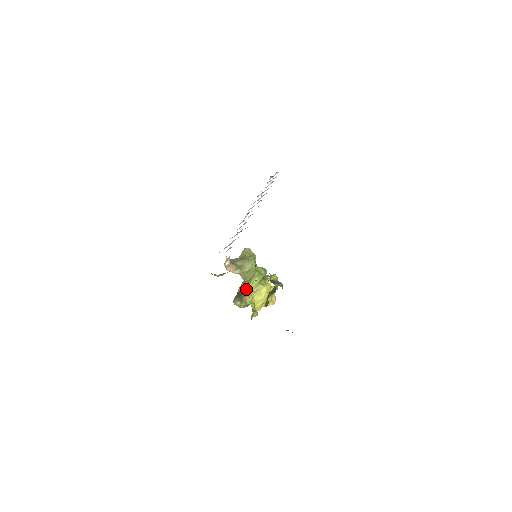
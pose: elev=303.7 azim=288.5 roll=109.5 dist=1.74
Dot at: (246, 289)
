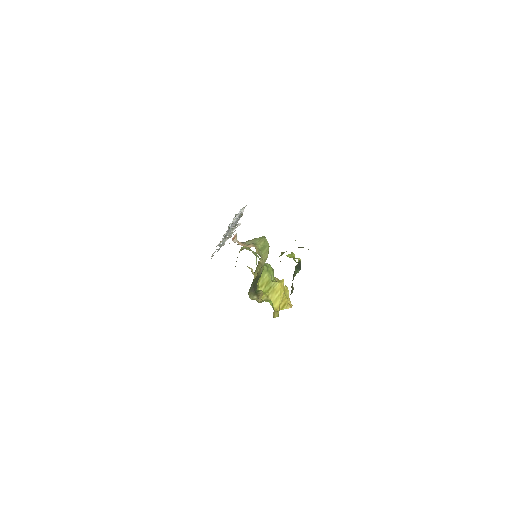
Dot at: (257, 286)
